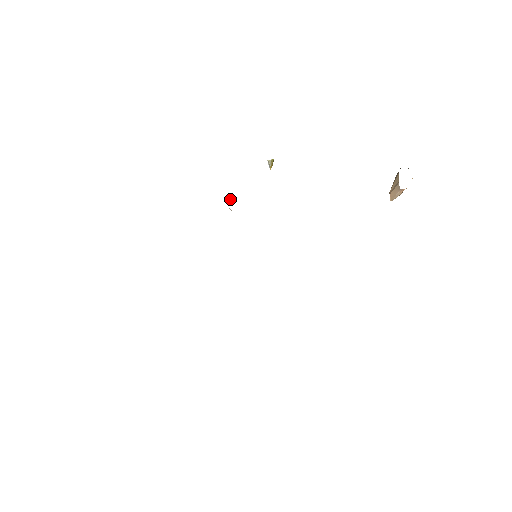
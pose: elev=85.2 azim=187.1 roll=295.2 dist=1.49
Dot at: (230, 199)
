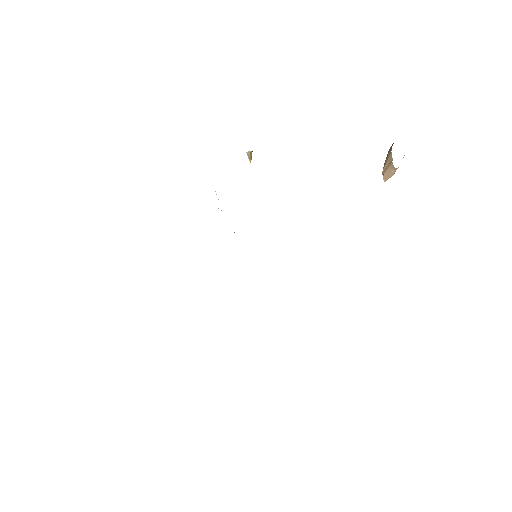
Dot at: occluded
